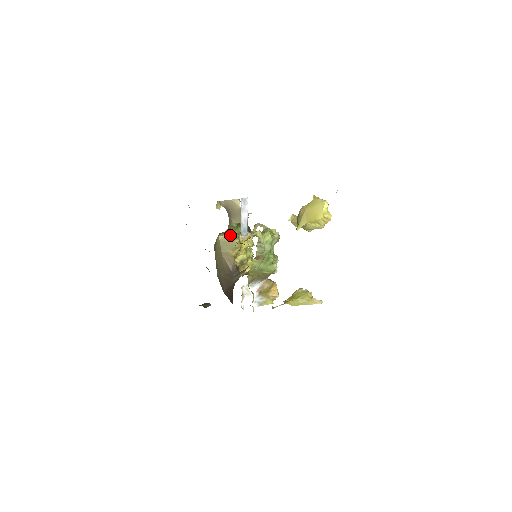
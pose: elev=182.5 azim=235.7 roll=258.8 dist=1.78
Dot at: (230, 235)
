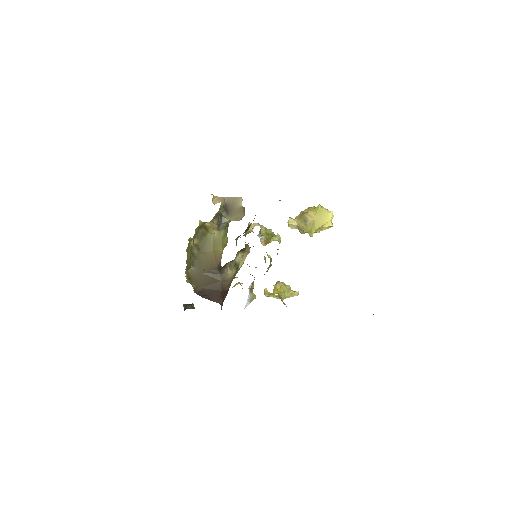
Dot at: (223, 232)
